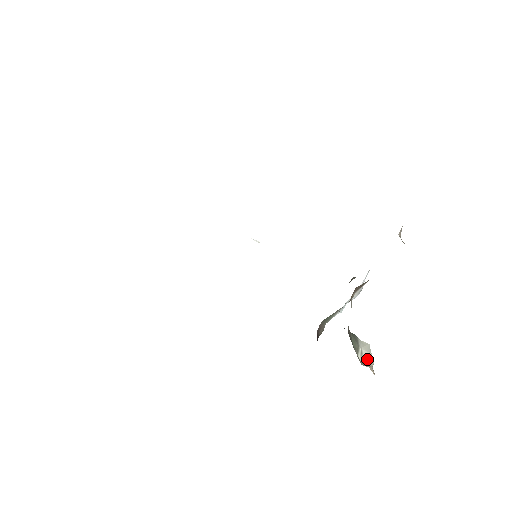
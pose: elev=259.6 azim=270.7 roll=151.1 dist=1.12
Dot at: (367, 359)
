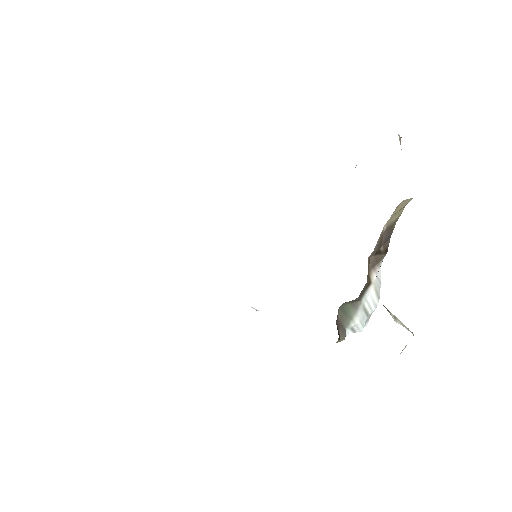
Dot at: (404, 326)
